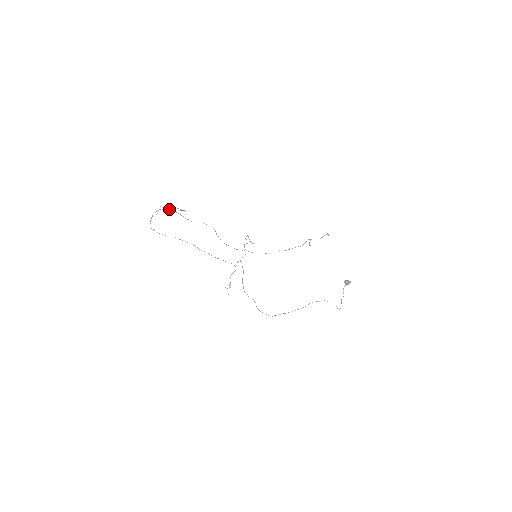
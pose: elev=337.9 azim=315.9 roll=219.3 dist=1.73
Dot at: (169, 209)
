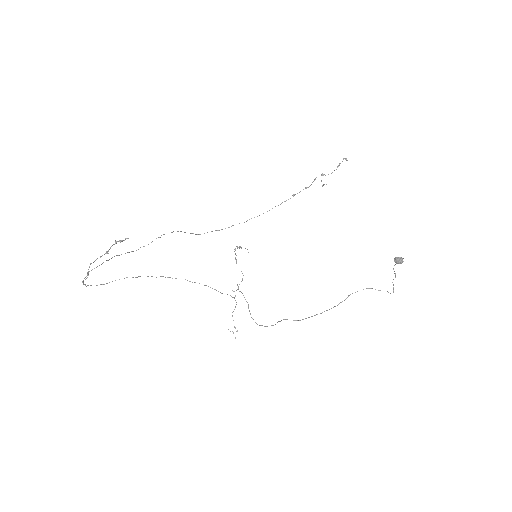
Dot at: occluded
